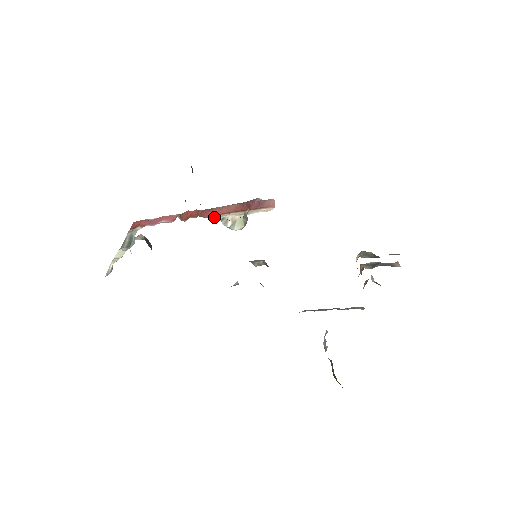
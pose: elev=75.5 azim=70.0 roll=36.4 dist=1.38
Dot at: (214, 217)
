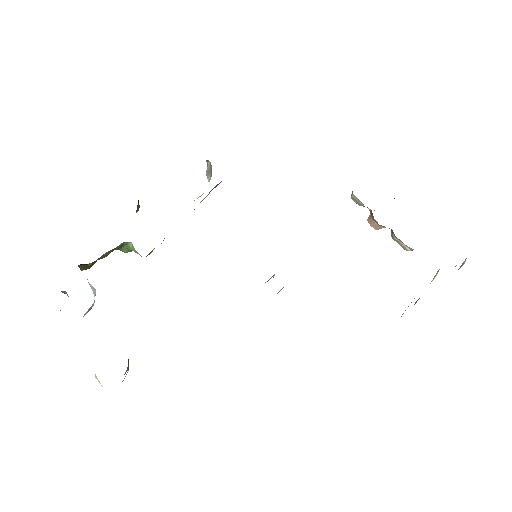
Dot at: occluded
